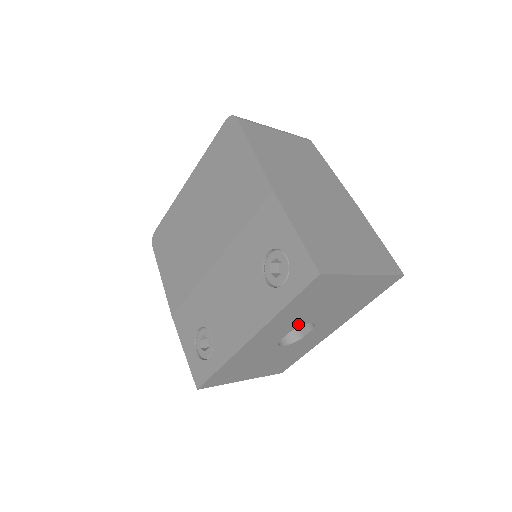
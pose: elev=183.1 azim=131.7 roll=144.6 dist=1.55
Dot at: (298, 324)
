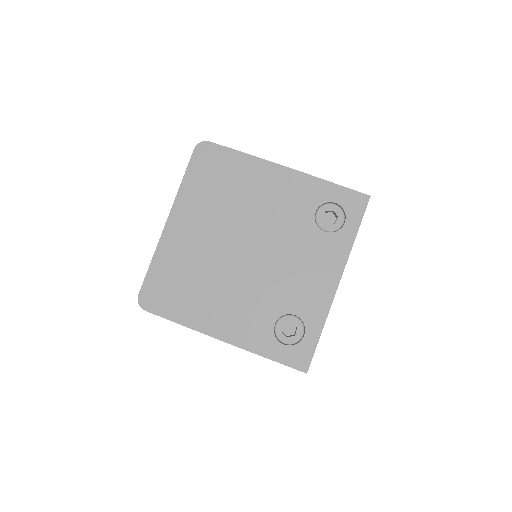
Dot at: occluded
